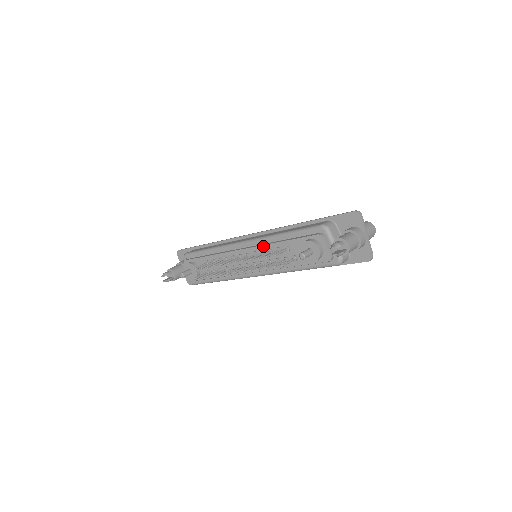
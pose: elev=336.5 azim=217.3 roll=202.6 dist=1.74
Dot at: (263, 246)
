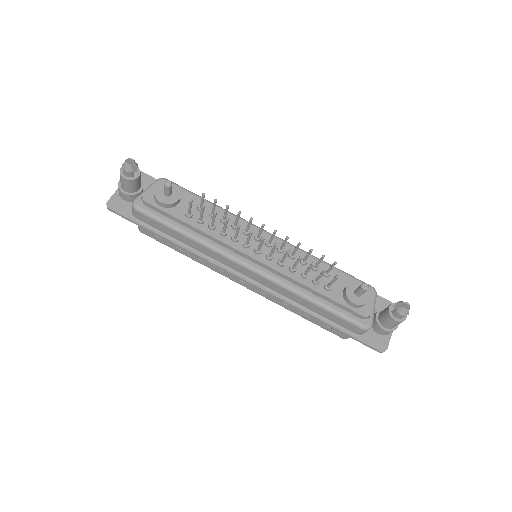
Dot at: (298, 251)
